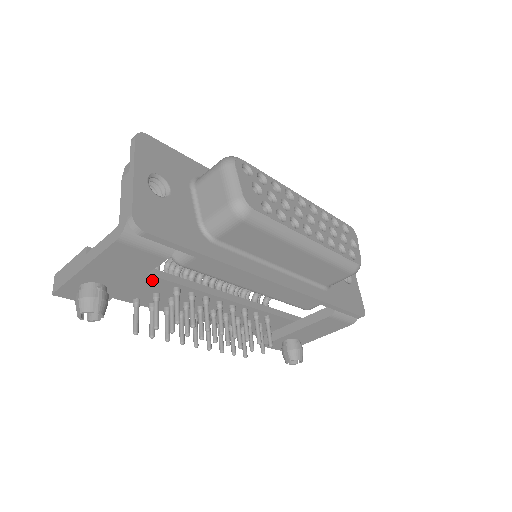
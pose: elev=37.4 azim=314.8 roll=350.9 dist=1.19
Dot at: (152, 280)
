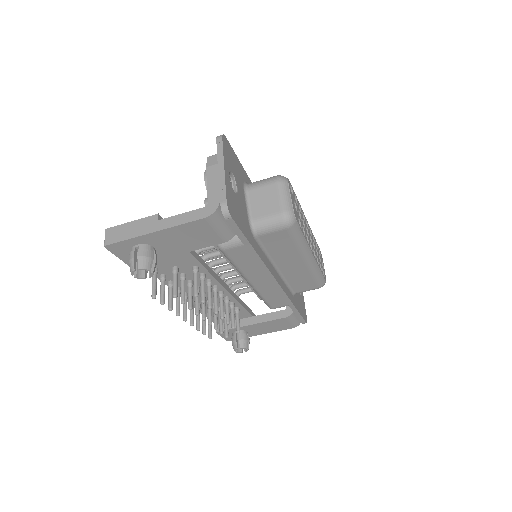
Dot at: (185, 255)
